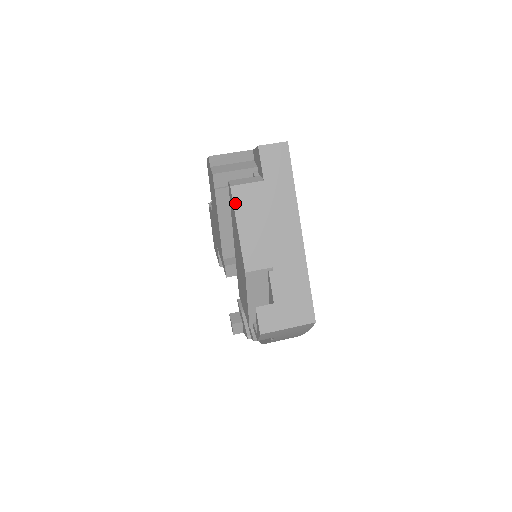
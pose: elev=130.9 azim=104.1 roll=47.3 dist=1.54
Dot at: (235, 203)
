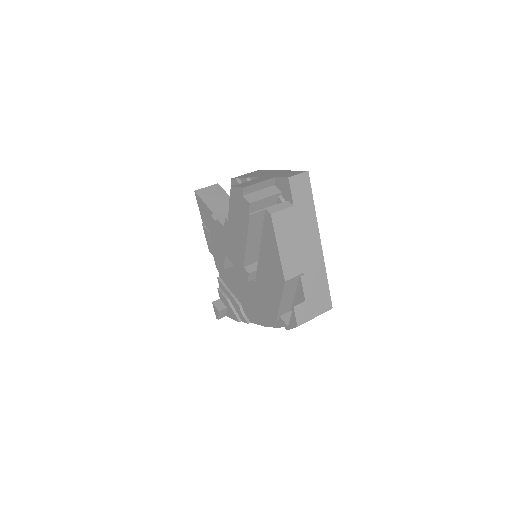
Dot at: (275, 227)
